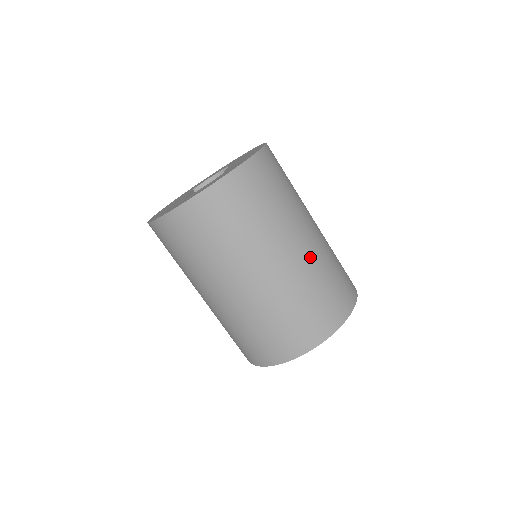
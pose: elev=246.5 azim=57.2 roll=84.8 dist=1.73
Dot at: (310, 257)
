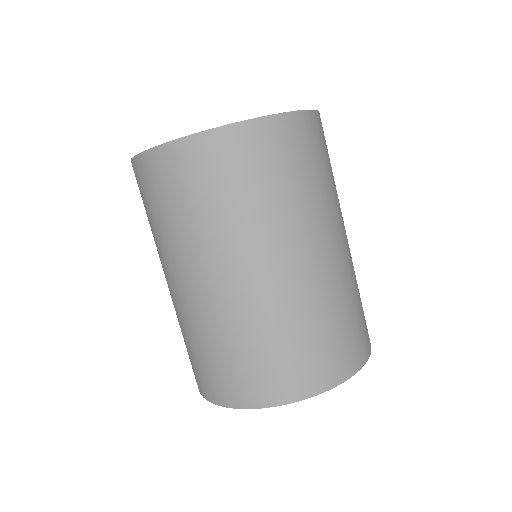
Dot at: (302, 286)
